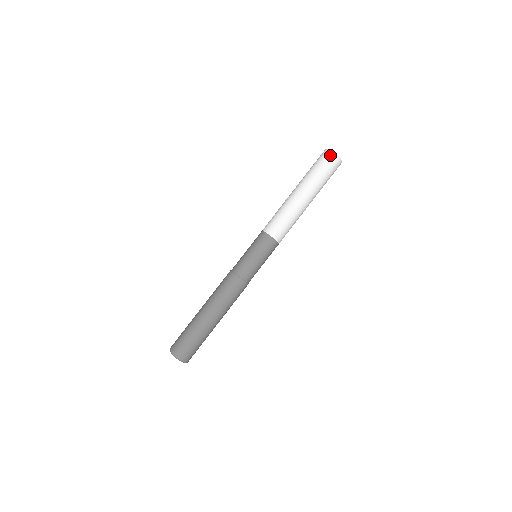
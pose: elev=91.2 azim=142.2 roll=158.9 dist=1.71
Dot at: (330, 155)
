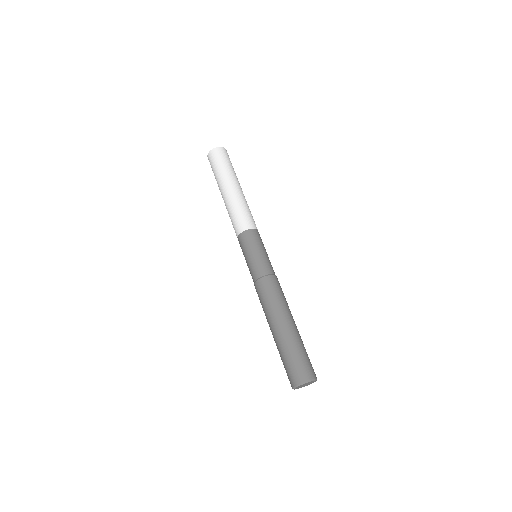
Dot at: (217, 150)
